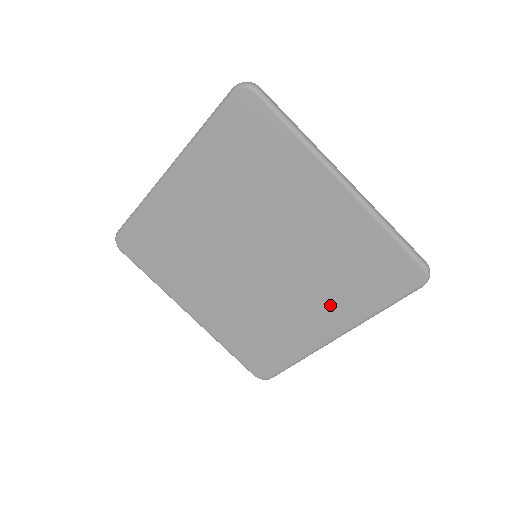
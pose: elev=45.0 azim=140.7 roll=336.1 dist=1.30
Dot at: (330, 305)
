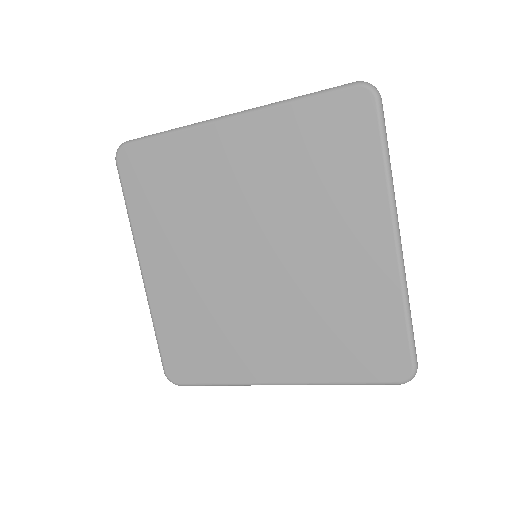
Dot at: (348, 216)
